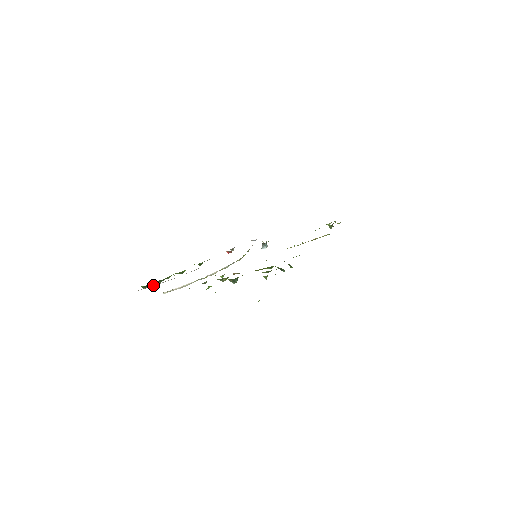
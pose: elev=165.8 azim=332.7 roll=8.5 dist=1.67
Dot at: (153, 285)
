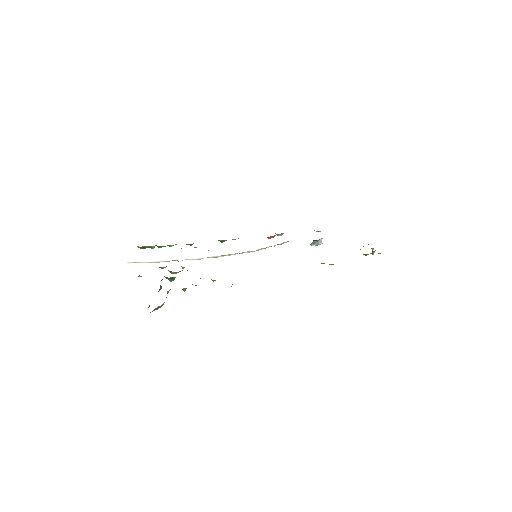
Dot at: occluded
